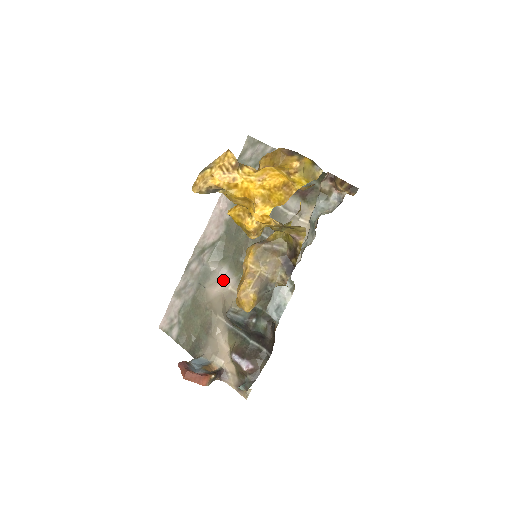
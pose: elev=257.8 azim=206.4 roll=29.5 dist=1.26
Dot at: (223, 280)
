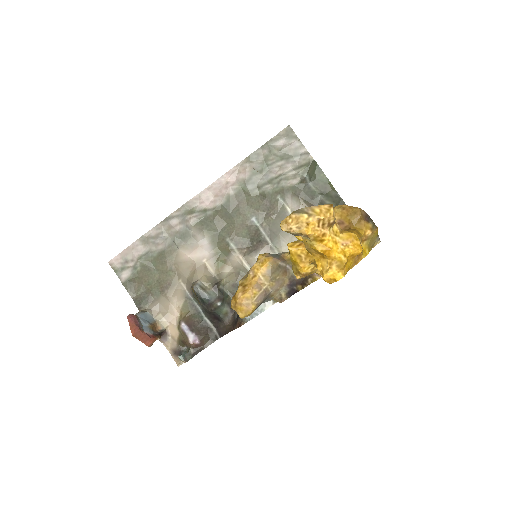
Dot at: (201, 250)
